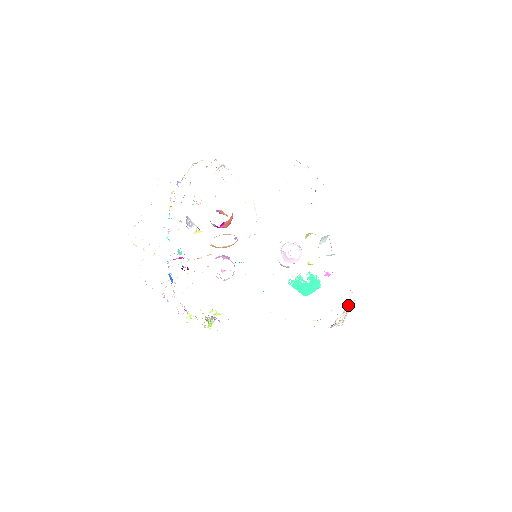
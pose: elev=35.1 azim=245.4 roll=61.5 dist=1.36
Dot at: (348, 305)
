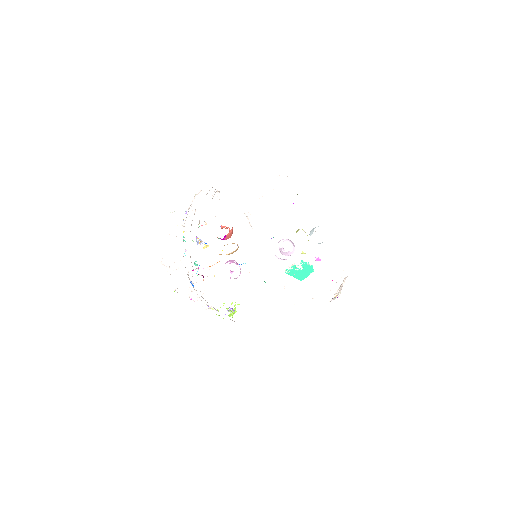
Dot at: (343, 281)
